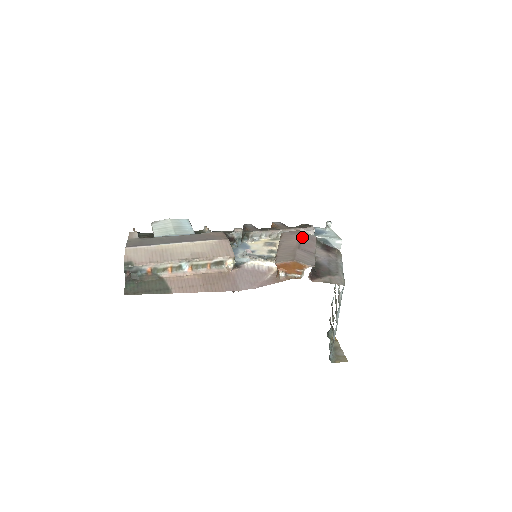
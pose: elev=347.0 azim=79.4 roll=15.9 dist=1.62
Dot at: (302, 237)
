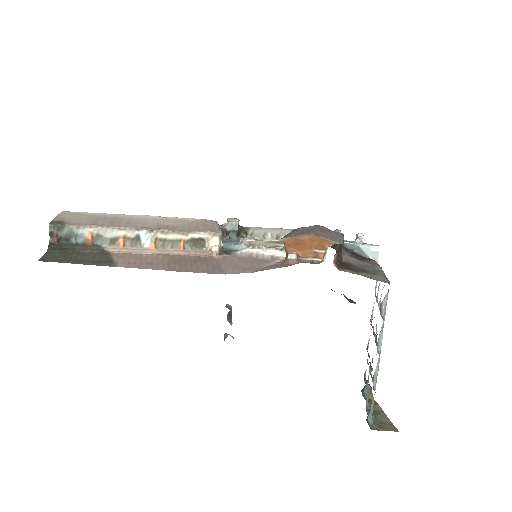
Dot at: (323, 228)
